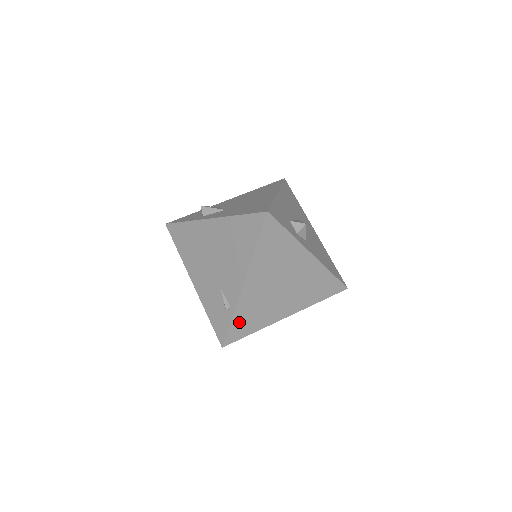
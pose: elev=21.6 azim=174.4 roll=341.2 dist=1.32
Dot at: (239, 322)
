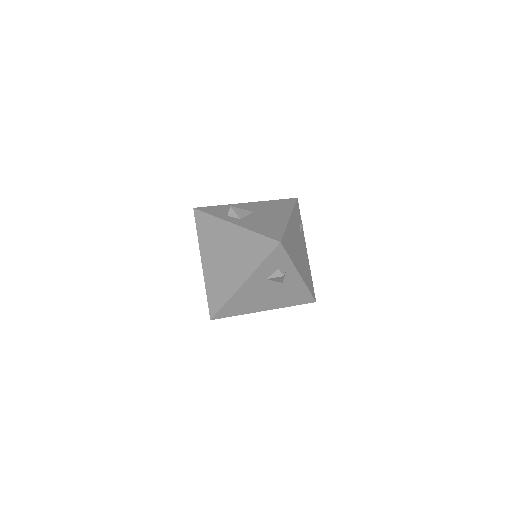
Dot at: (212, 295)
